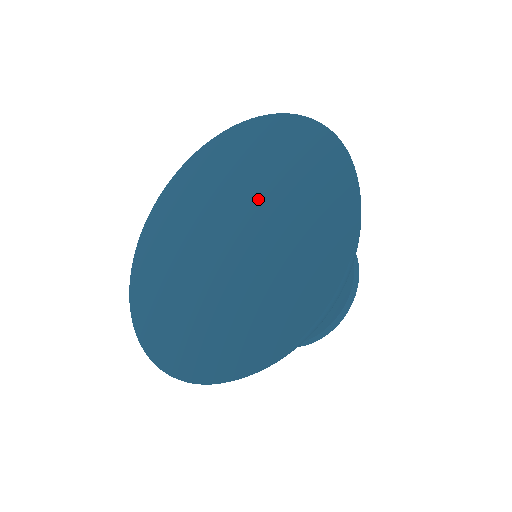
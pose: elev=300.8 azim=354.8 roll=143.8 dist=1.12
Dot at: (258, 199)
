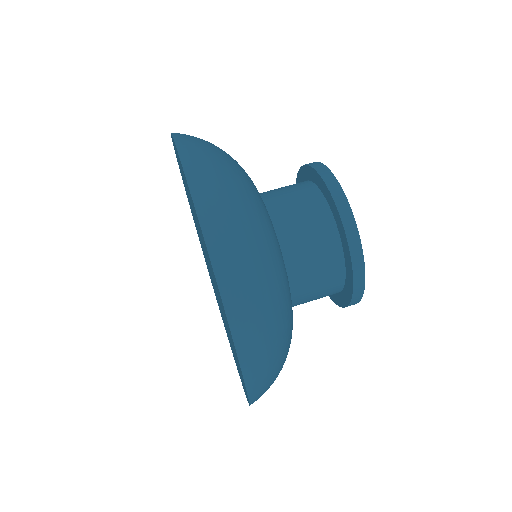
Dot at: (197, 226)
